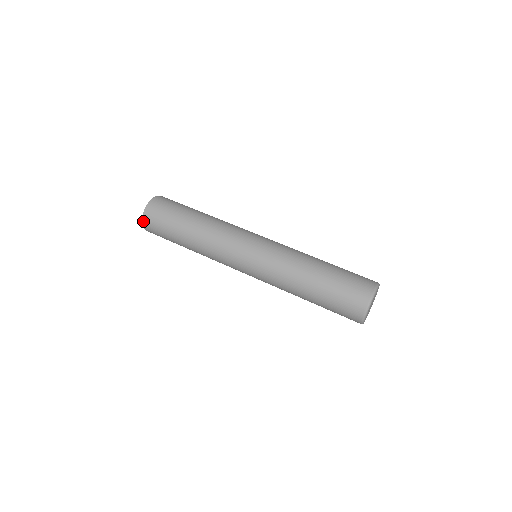
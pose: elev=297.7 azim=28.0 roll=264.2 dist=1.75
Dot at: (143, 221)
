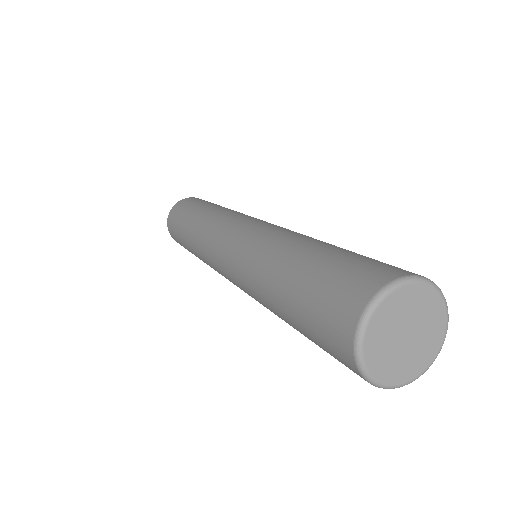
Dot at: occluded
